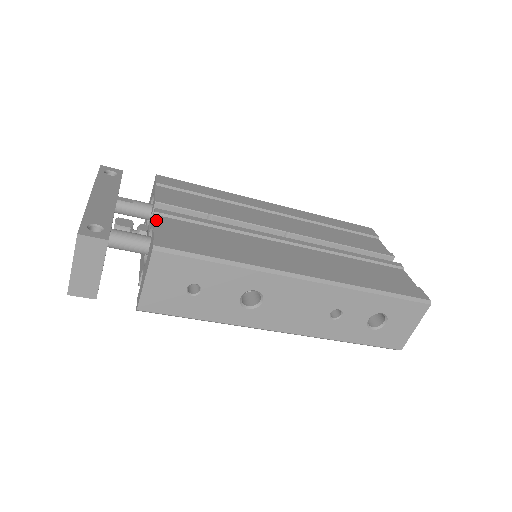
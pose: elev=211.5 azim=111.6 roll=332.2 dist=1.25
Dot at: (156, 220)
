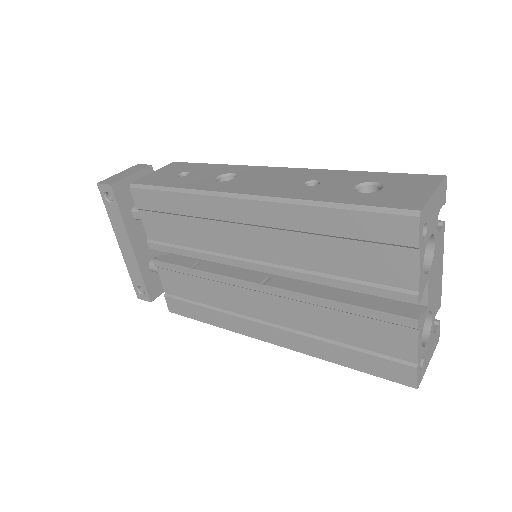
Dot at: (160, 276)
